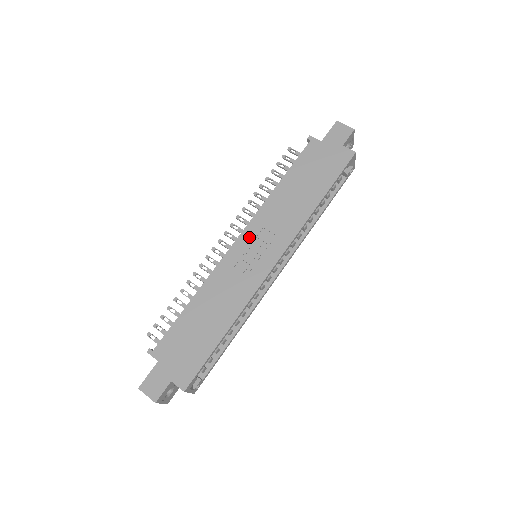
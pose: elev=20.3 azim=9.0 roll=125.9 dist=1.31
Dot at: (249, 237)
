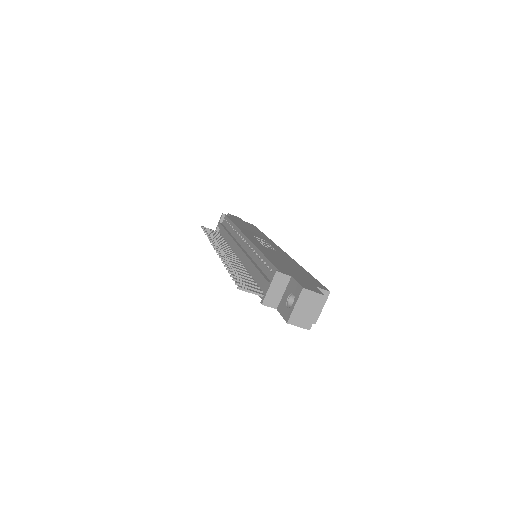
Dot at: (252, 237)
